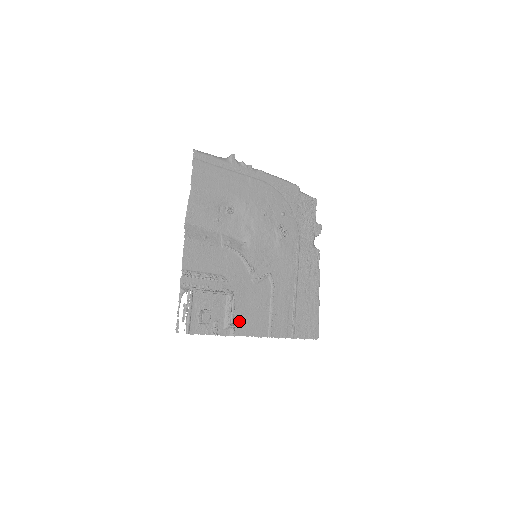
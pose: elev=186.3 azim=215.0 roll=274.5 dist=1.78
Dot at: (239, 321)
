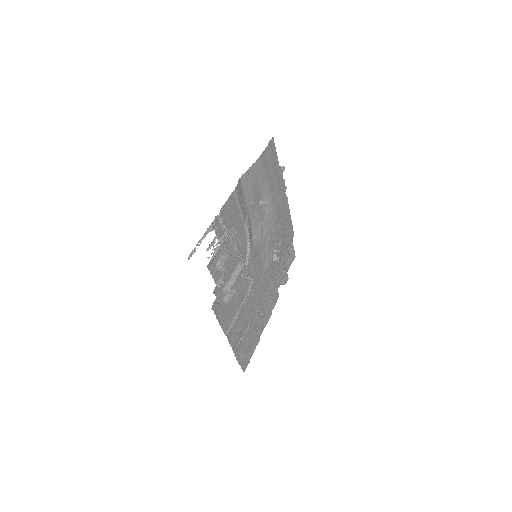
Dot at: (220, 298)
